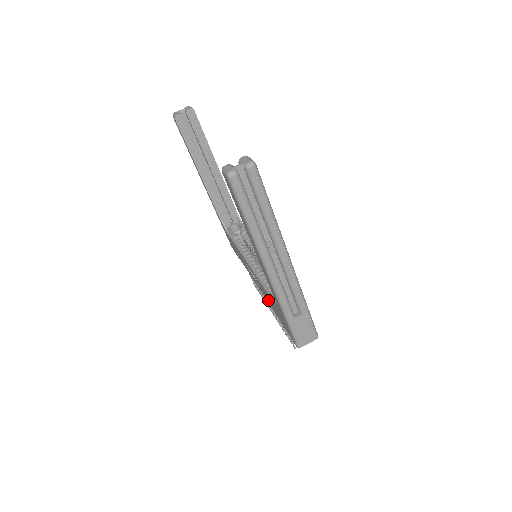
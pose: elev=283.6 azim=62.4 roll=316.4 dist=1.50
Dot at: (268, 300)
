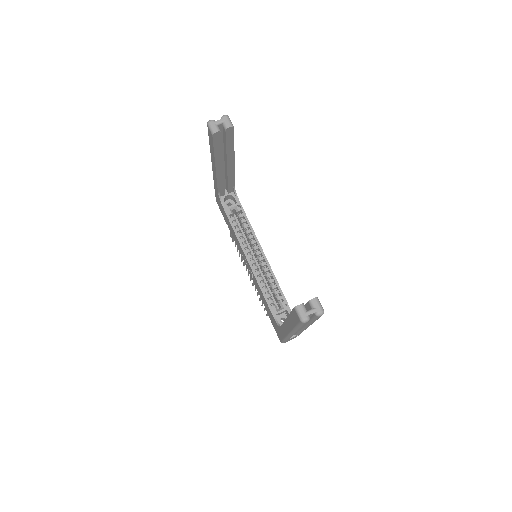
Dot at: (260, 295)
